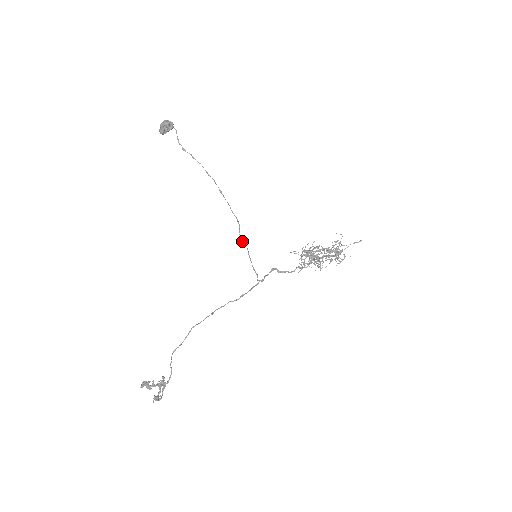
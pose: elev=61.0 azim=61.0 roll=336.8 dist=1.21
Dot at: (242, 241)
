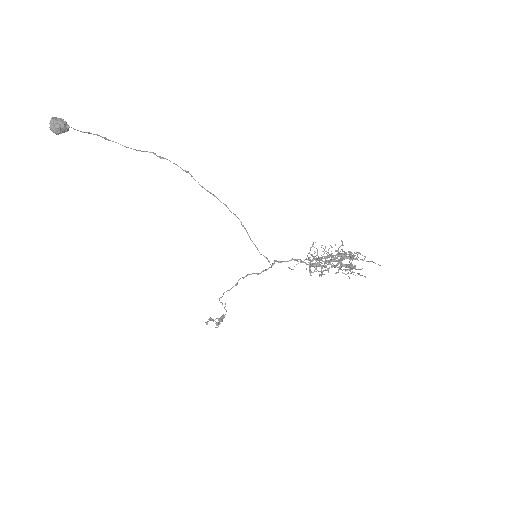
Dot at: (240, 221)
